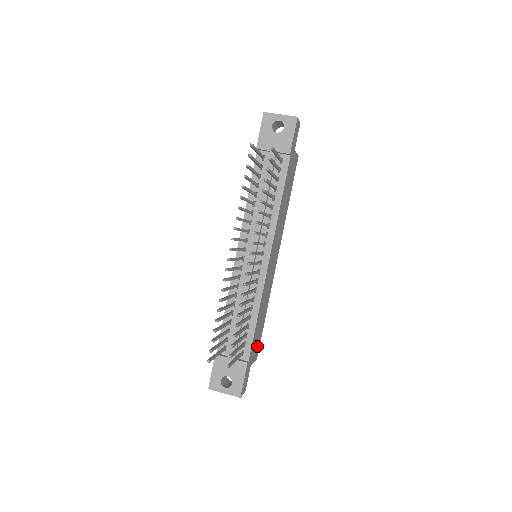
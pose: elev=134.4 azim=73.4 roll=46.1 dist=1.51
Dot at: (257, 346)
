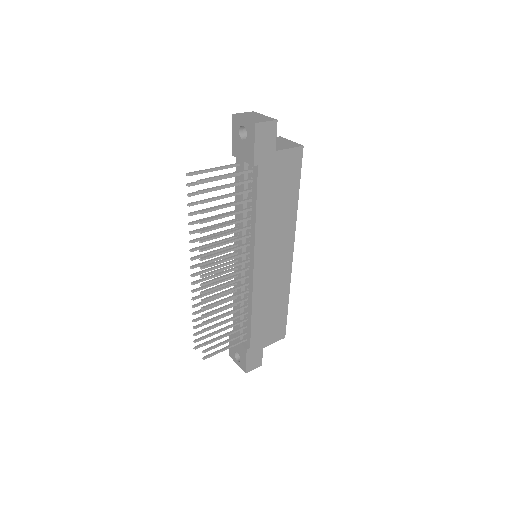
Dot at: (276, 330)
